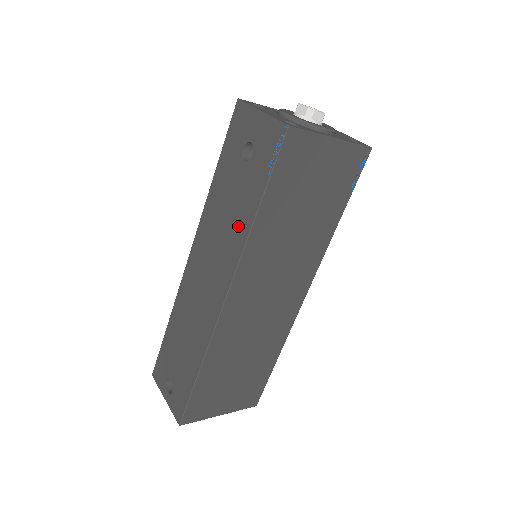
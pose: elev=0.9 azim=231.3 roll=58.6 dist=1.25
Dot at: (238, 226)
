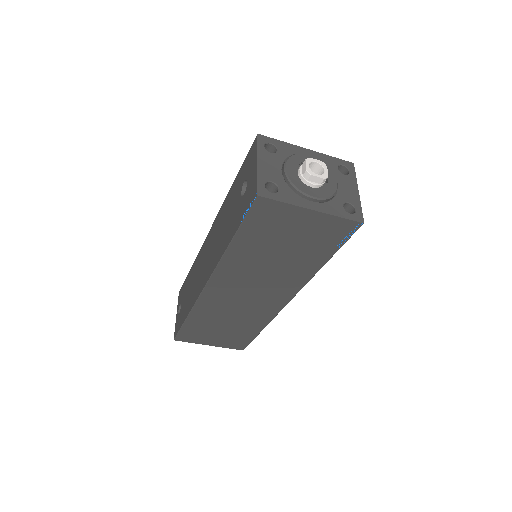
Dot at: (223, 241)
